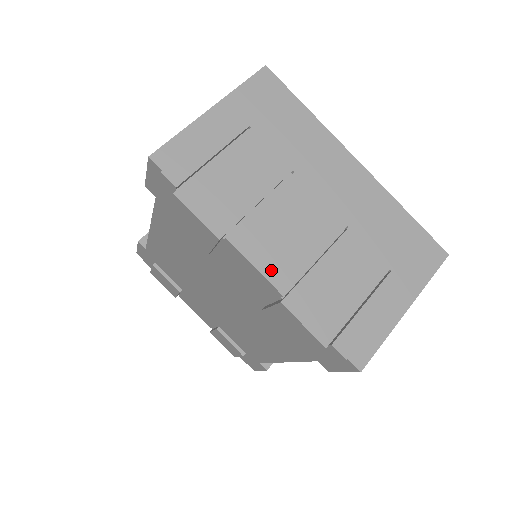
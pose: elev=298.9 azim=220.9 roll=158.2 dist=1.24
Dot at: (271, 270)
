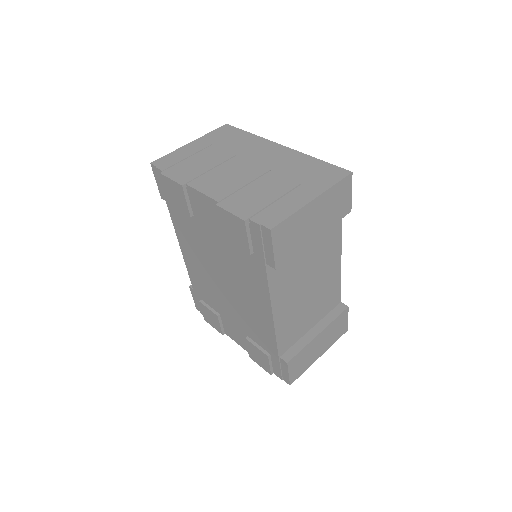
Dot at: (212, 193)
